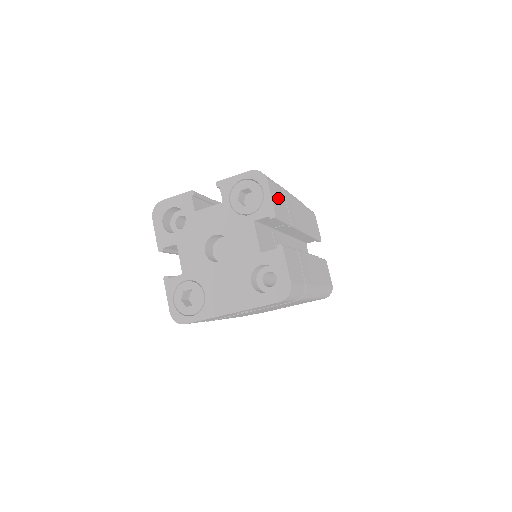
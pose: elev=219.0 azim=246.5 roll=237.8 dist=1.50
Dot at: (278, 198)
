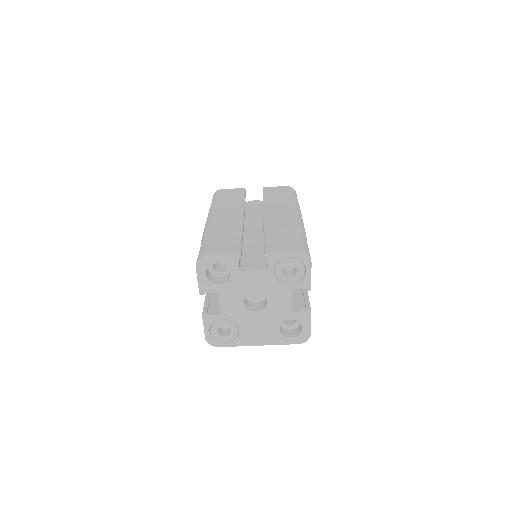
Dot at: occluded
